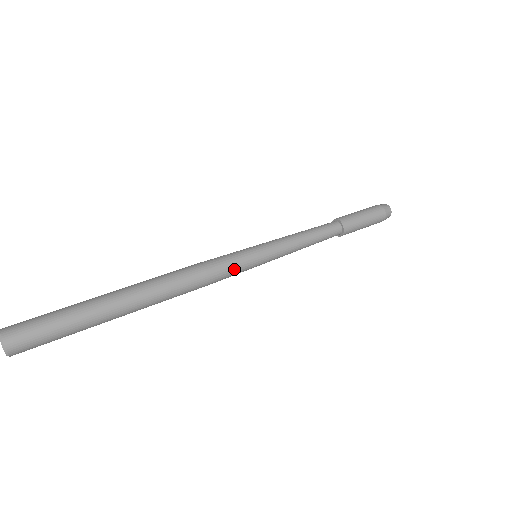
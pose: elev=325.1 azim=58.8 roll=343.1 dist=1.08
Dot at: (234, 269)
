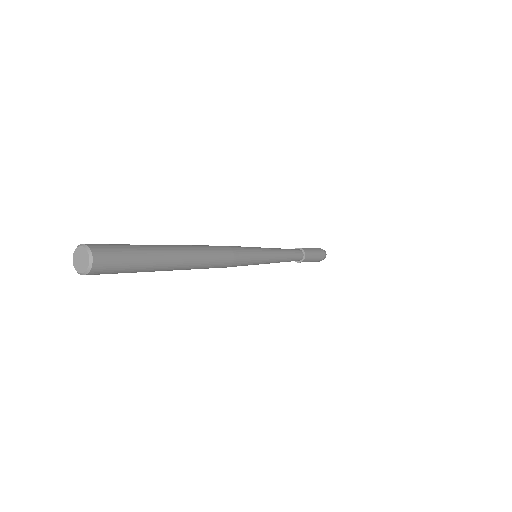
Dot at: (248, 253)
